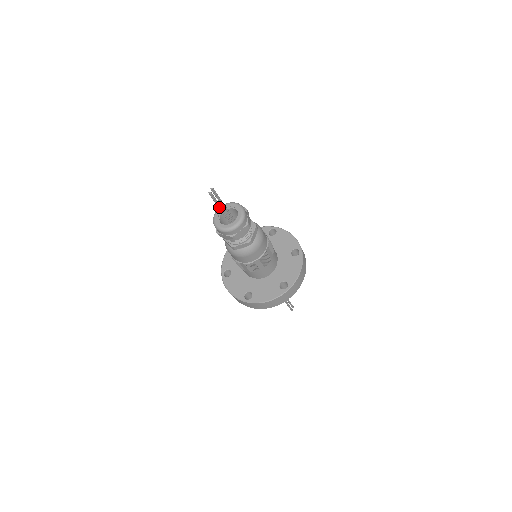
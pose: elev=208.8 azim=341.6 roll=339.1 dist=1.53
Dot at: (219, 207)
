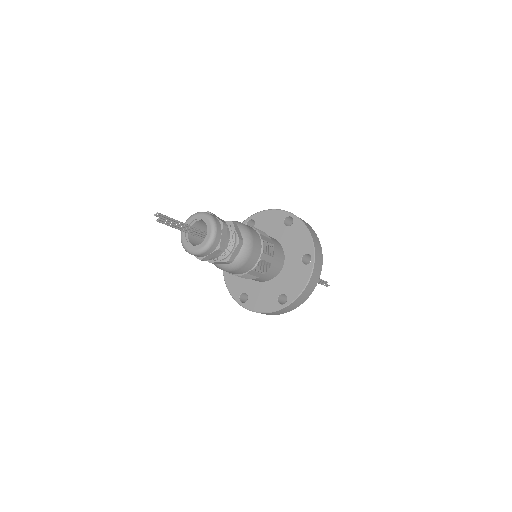
Dot at: (180, 229)
